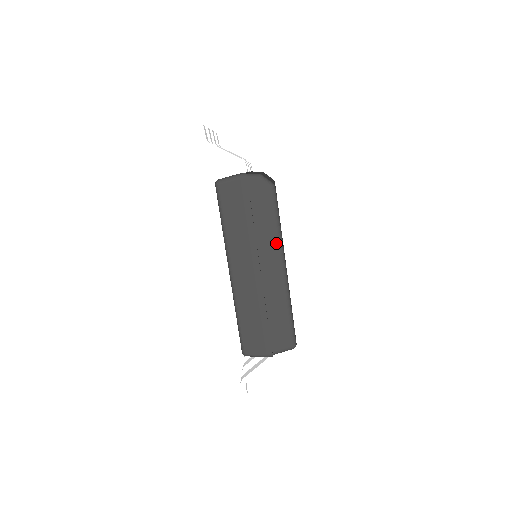
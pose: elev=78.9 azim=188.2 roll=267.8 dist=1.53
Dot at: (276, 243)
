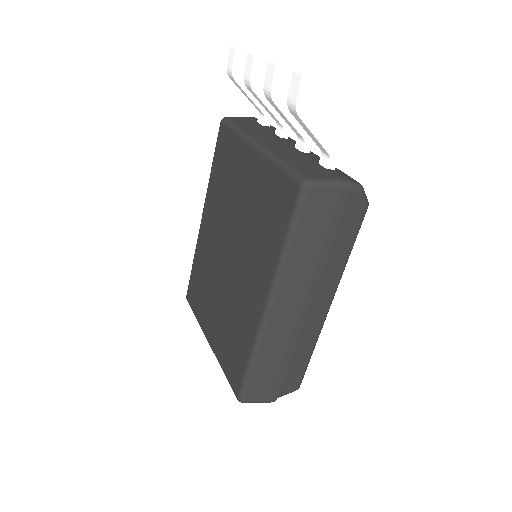
Dot at: (337, 277)
